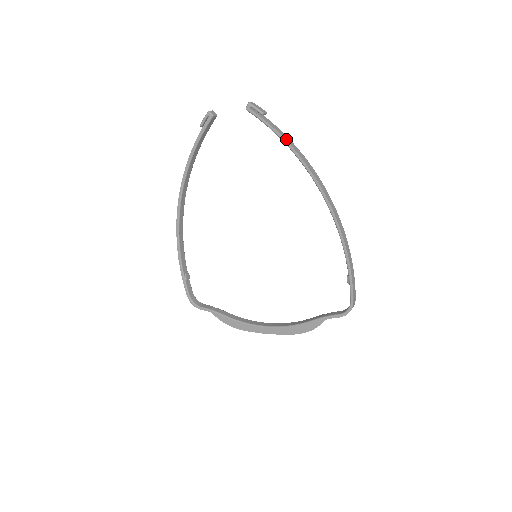
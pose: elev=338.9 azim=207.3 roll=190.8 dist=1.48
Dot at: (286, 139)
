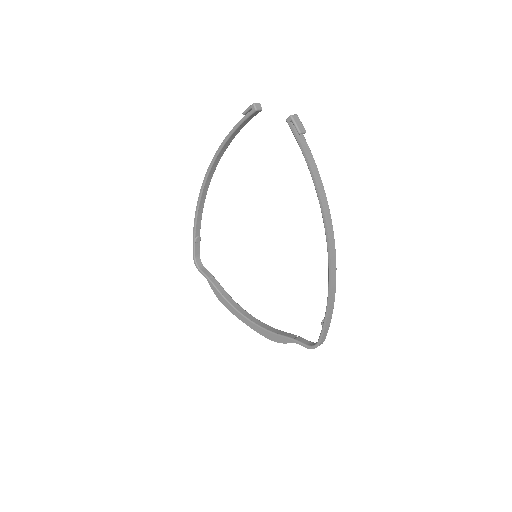
Dot at: (313, 169)
